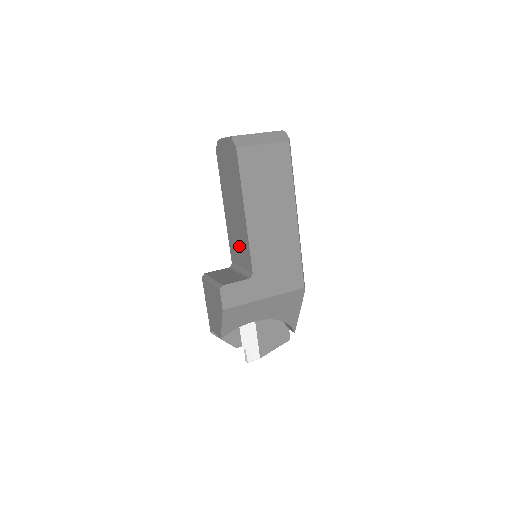
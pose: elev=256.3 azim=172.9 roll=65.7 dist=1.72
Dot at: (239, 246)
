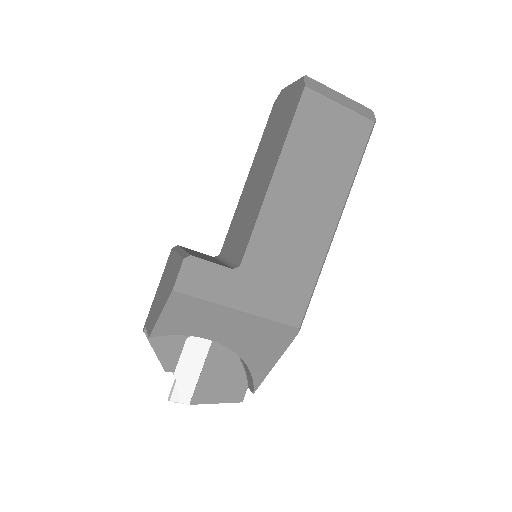
Dot at: (241, 227)
